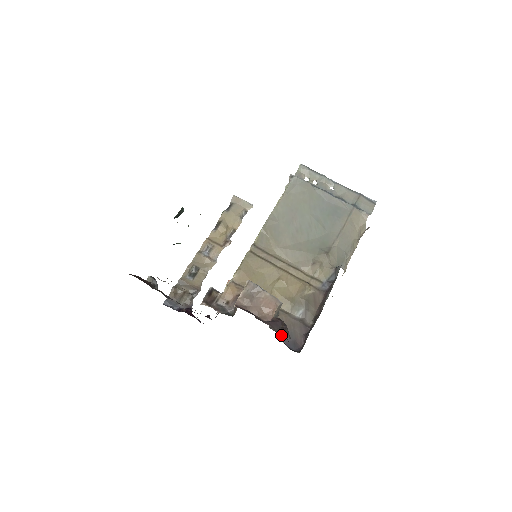
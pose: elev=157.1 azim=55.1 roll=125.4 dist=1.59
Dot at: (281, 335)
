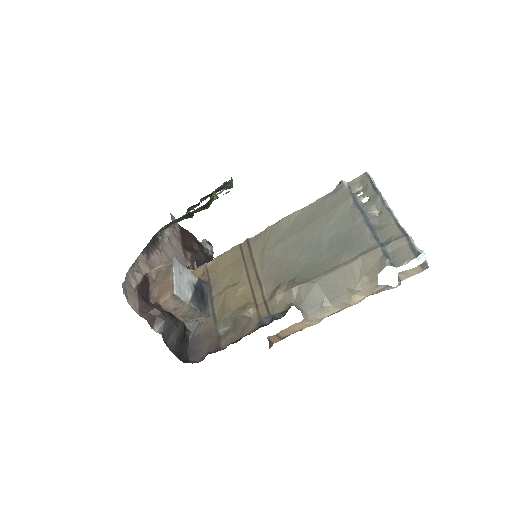
Dot at: (193, 337)
